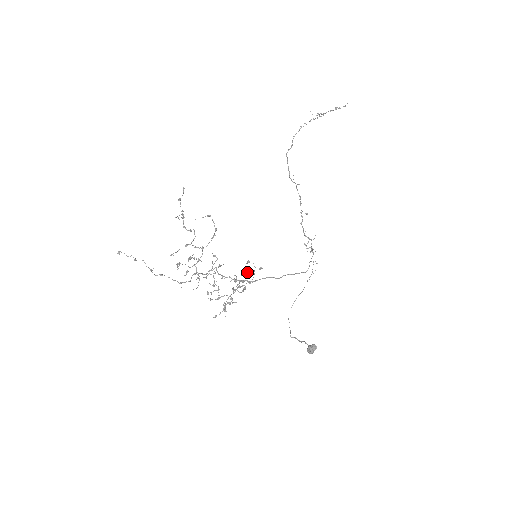
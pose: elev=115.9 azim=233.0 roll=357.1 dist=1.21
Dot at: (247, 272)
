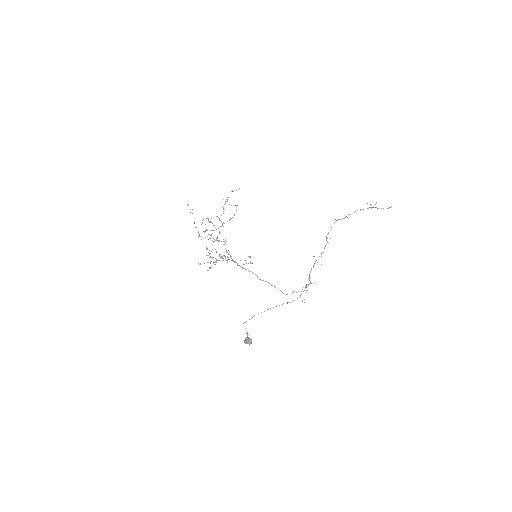
Dot at: occluded
